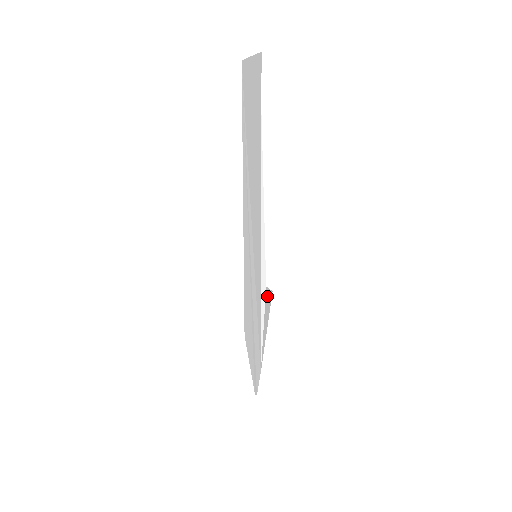
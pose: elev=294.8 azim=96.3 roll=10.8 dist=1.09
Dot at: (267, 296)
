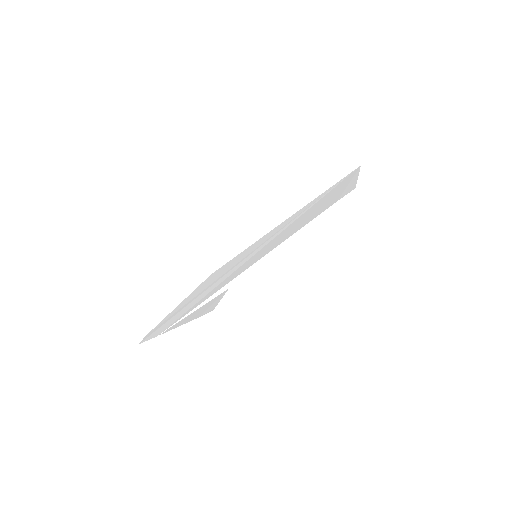
Dot at: (218, 298)
